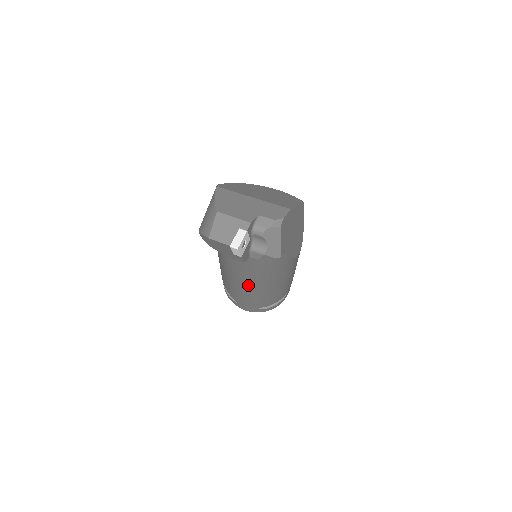
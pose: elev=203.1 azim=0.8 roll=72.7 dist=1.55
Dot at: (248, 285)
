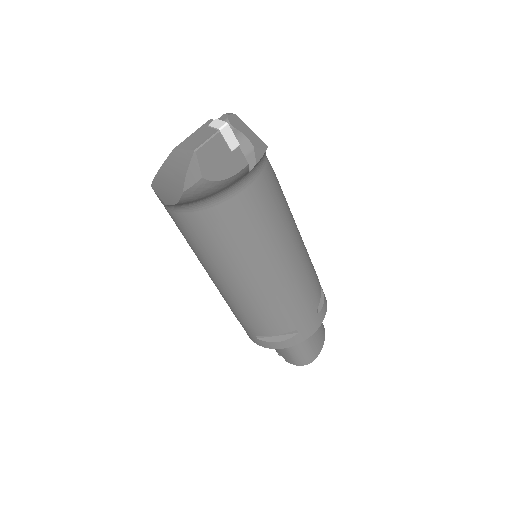
Dot at: (282, 261)
